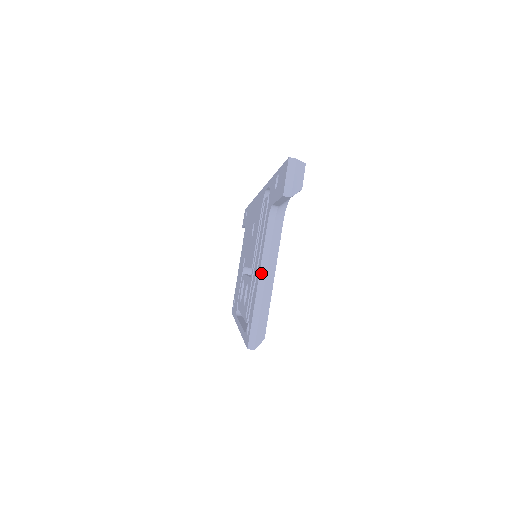
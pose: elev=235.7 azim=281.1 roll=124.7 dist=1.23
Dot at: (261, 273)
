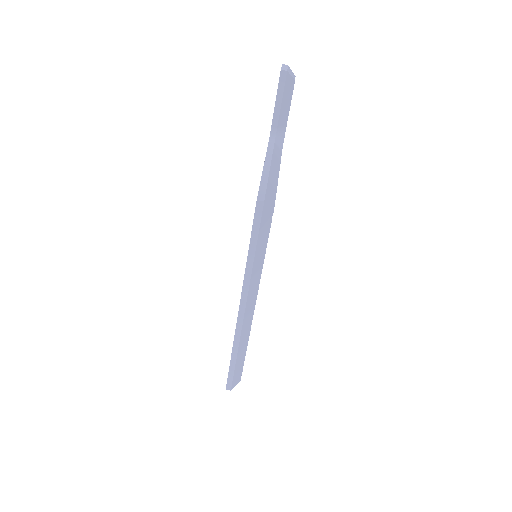
Dot at: (266, 163)
